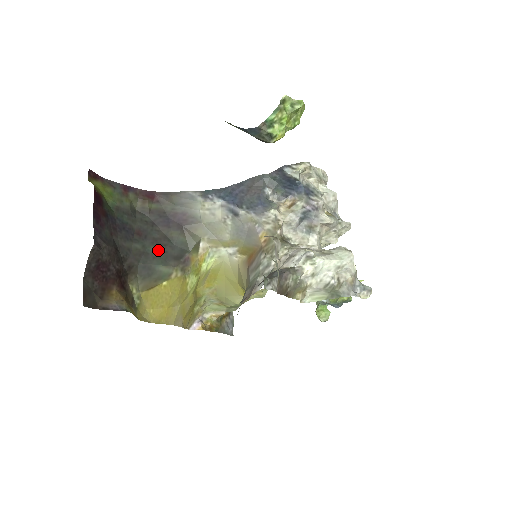
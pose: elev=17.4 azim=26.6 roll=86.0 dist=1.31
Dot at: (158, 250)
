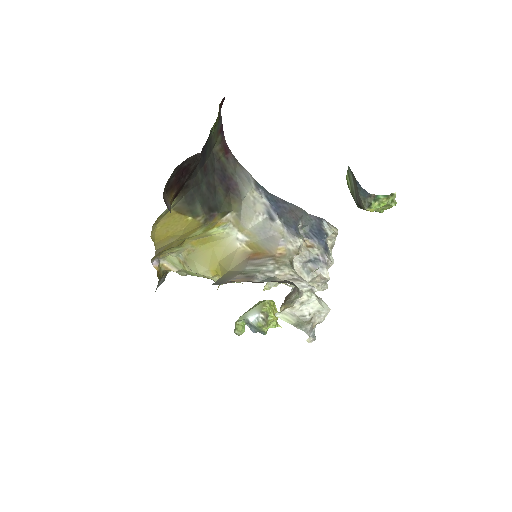
Dot at: (206, 192)
